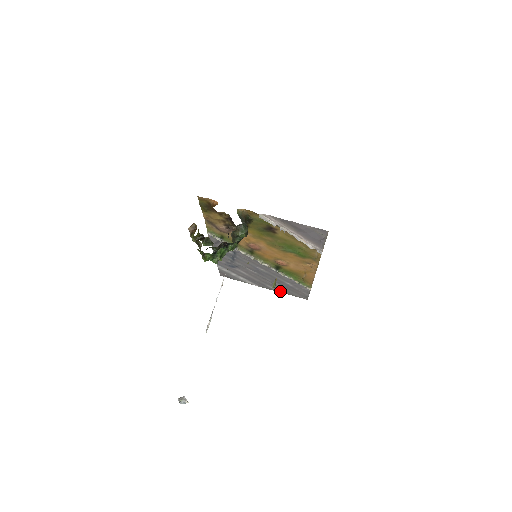
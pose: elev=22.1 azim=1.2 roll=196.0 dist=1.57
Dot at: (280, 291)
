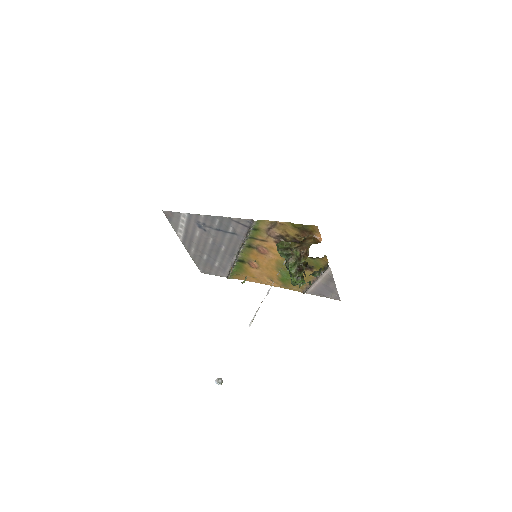
Dot at: (193, 256)
